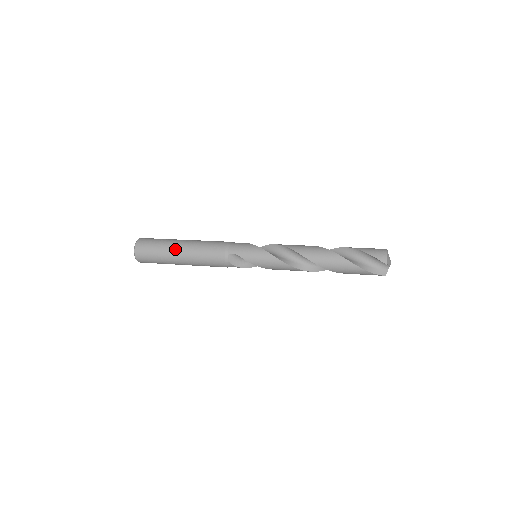
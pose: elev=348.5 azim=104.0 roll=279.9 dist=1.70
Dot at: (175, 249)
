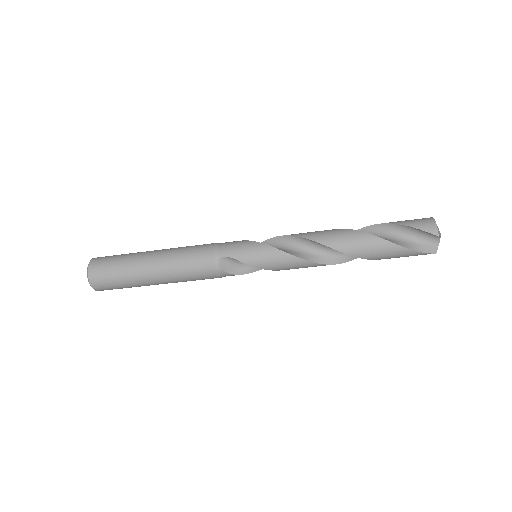
Dot at: (144, 264)
